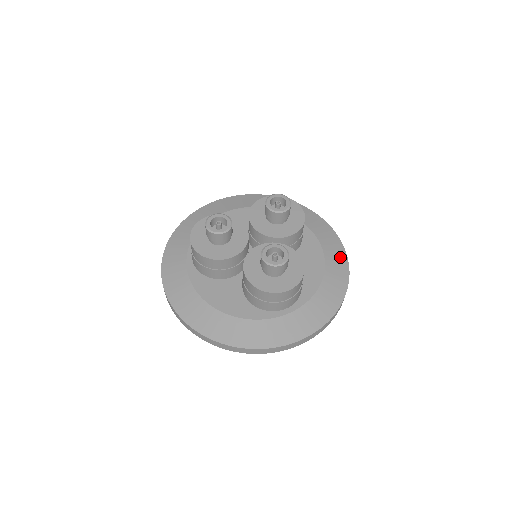
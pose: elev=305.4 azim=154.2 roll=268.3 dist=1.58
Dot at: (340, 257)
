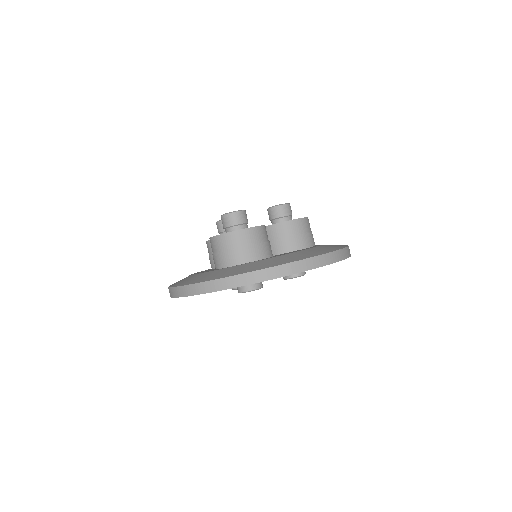
Dot at: (326, 250)
